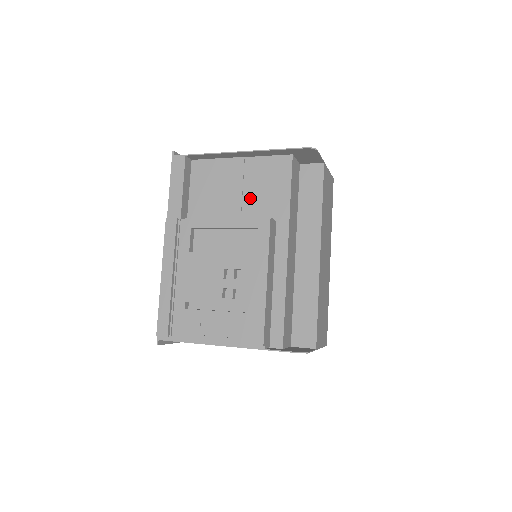
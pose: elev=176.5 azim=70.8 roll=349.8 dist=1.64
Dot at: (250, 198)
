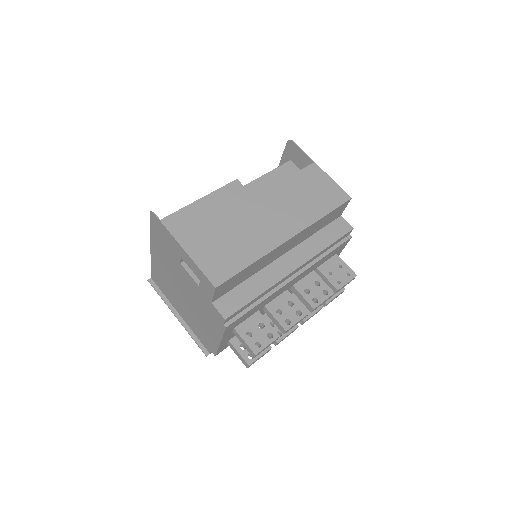
Dot at: occluded
